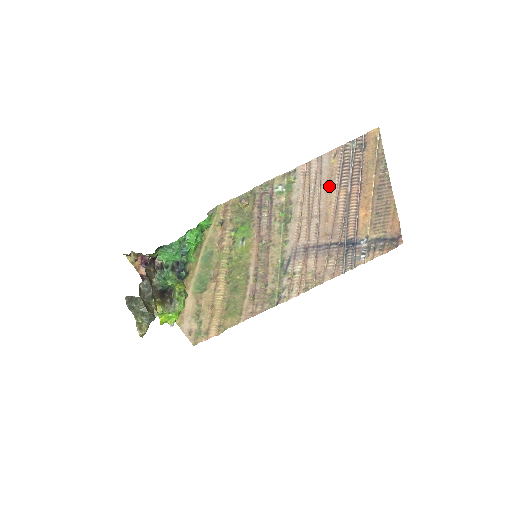
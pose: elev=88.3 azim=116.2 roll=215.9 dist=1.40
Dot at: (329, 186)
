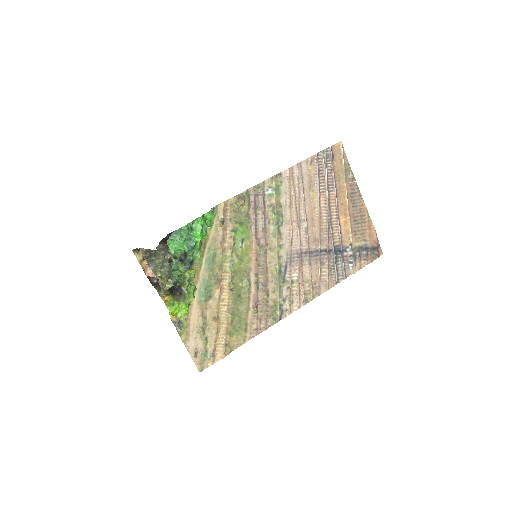
Dot at: (310, 191)
